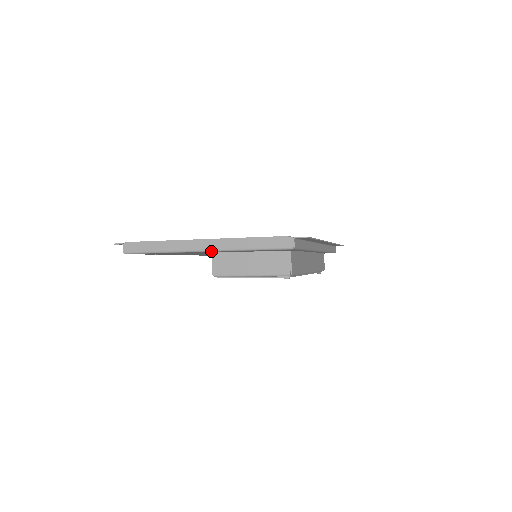
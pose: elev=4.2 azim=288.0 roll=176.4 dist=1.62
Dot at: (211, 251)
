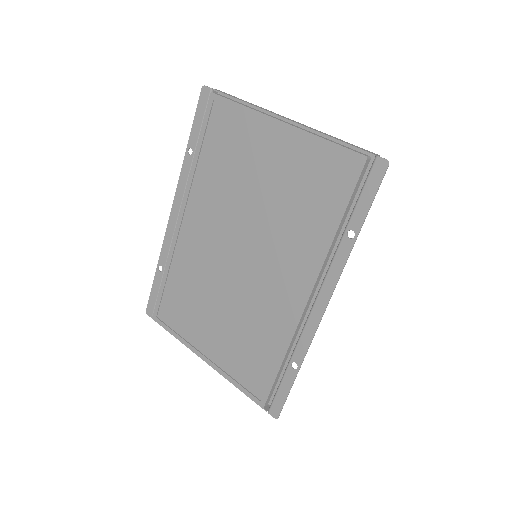
Dot at: occluded
